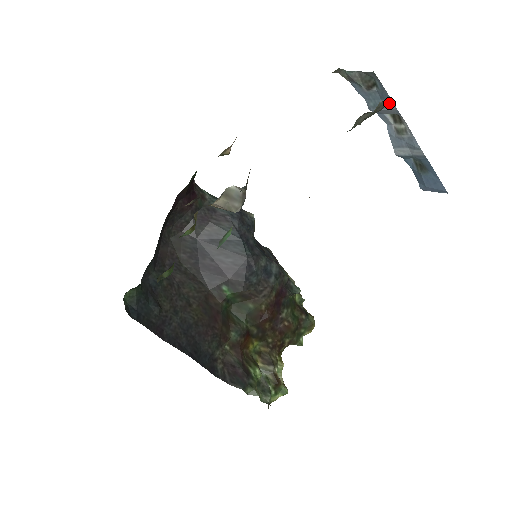
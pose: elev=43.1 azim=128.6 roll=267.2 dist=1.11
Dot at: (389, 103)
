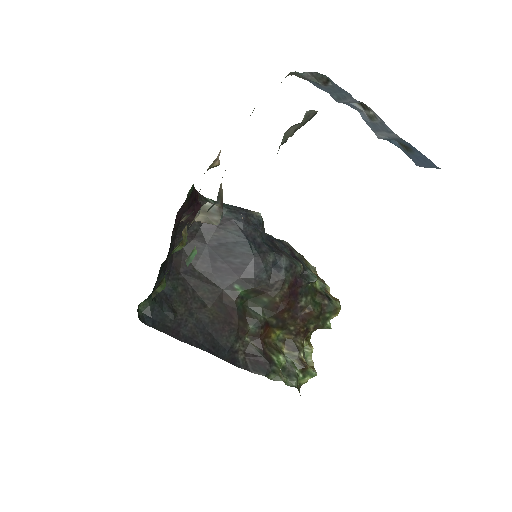
Dot at: (347, 95)
